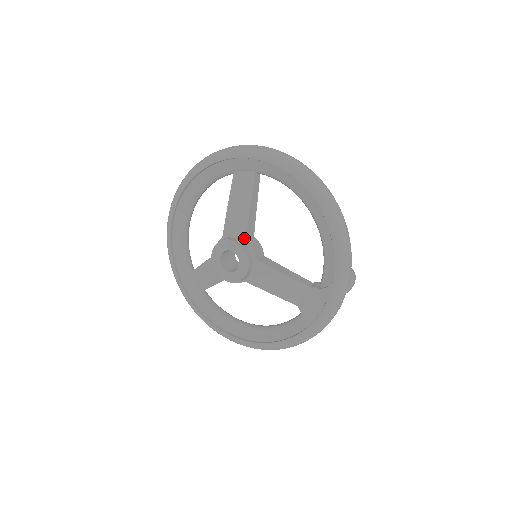
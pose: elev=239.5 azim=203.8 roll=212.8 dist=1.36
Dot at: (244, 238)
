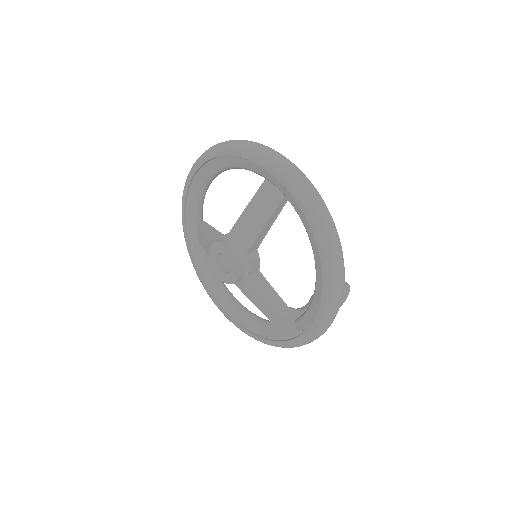
Dot at: (244, 252)
